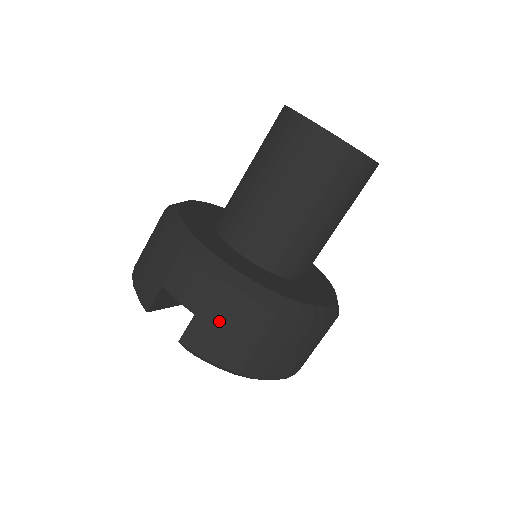
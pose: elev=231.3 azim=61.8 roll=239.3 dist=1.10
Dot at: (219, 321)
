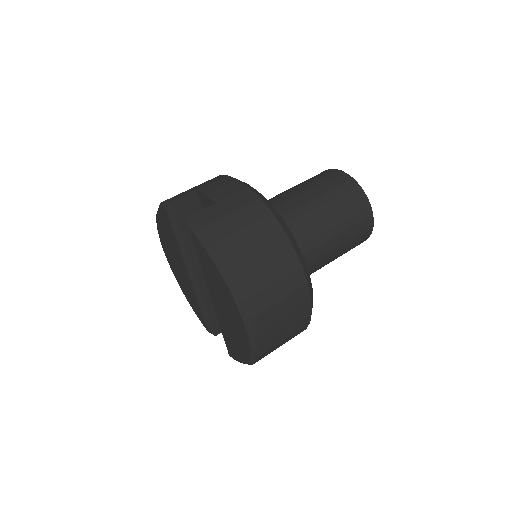
Dot at: (234, 212)
